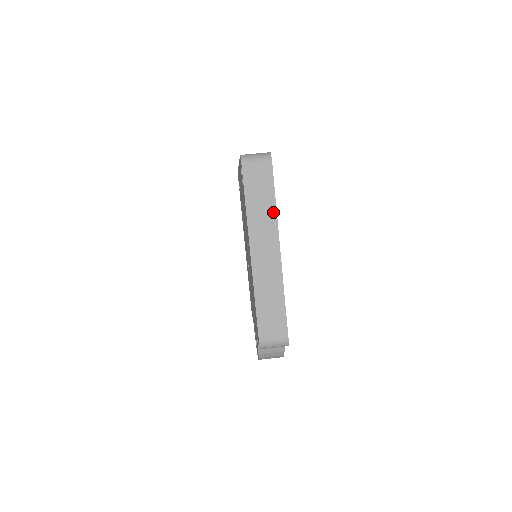
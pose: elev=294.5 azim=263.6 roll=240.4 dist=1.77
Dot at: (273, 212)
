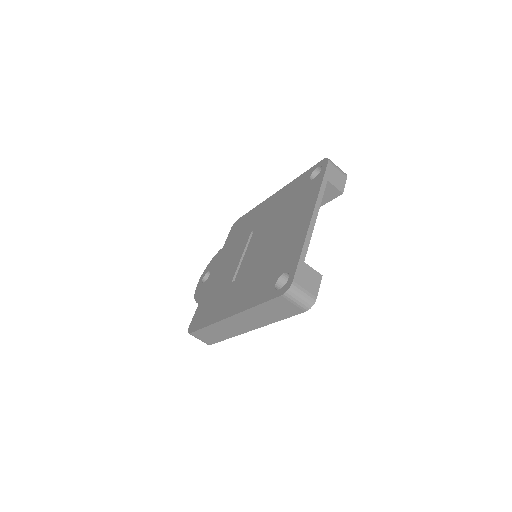
Dot at: (271, 321)
